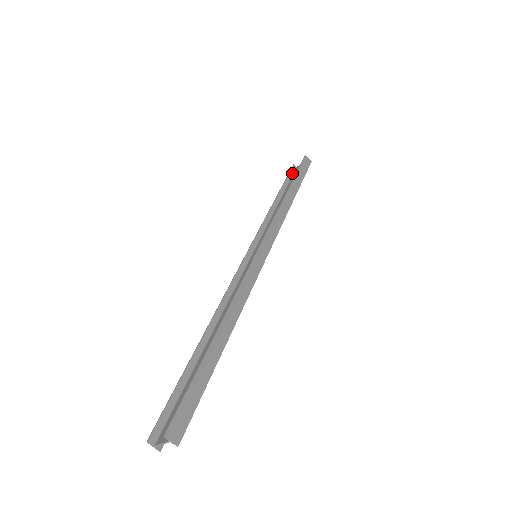
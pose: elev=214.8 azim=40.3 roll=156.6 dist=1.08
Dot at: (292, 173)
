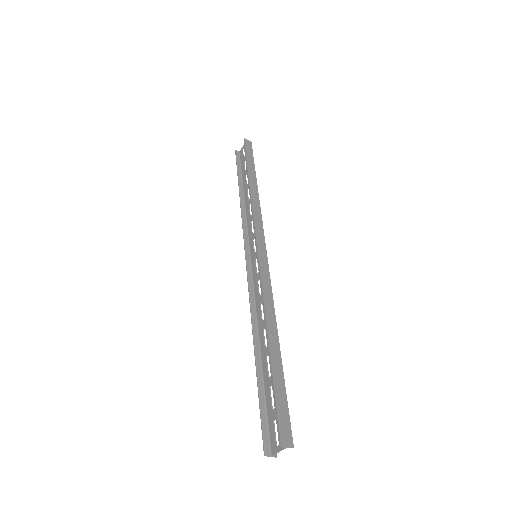
Dot at: (239, 160)
